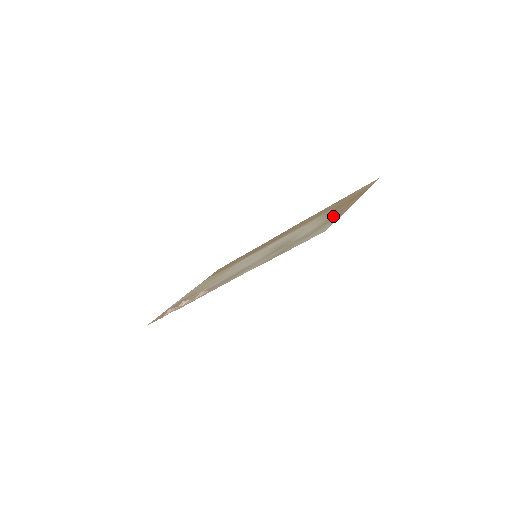
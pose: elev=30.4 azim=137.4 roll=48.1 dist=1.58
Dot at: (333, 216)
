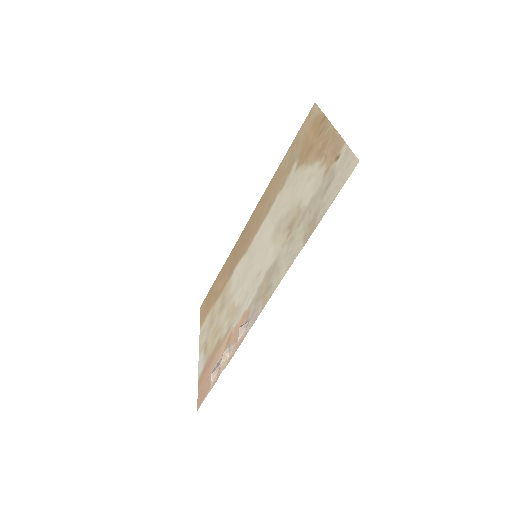
Dot at: (326, 154)
